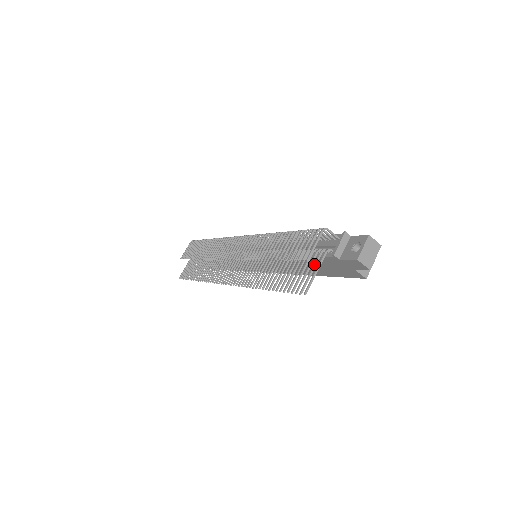
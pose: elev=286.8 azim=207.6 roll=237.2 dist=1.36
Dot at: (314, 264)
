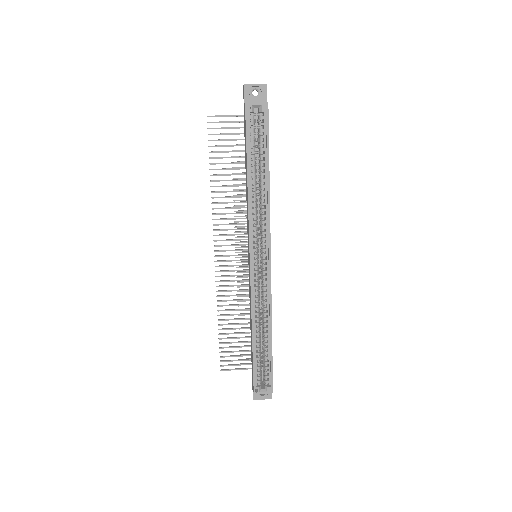
Dot at: (233, 122)
